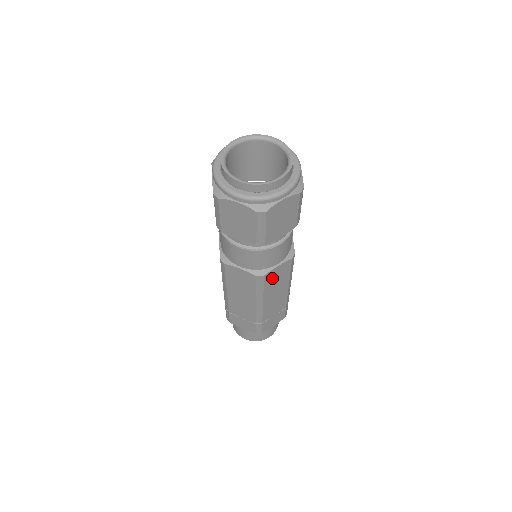
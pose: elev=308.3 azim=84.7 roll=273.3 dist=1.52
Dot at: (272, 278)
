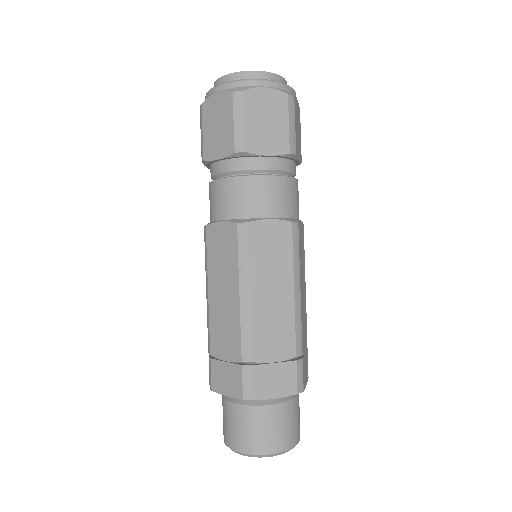
Dot at: (300, 242)
